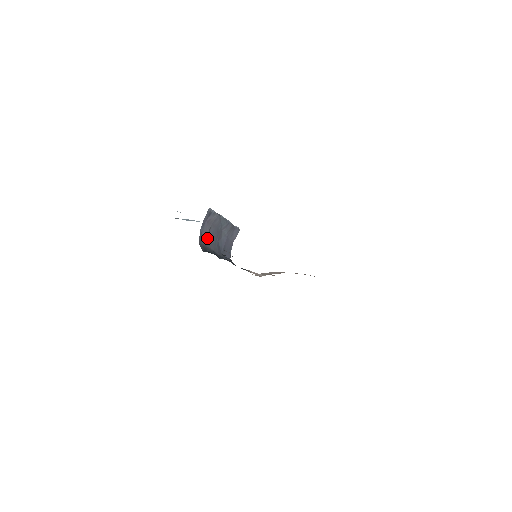
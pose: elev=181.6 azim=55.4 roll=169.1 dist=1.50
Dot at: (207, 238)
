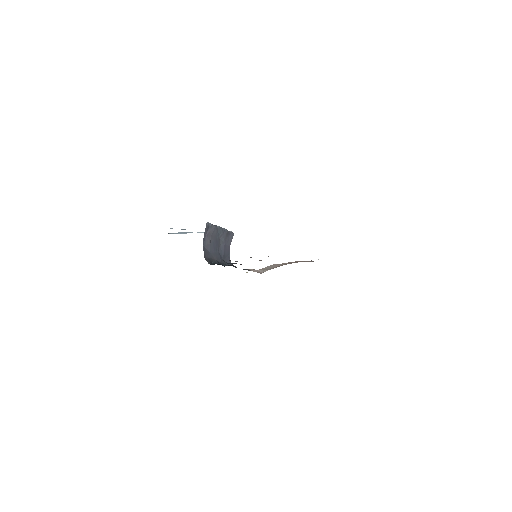
Dot at: (209, 250)
